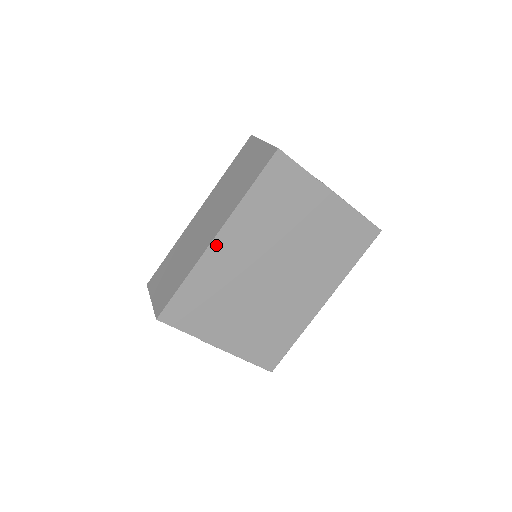
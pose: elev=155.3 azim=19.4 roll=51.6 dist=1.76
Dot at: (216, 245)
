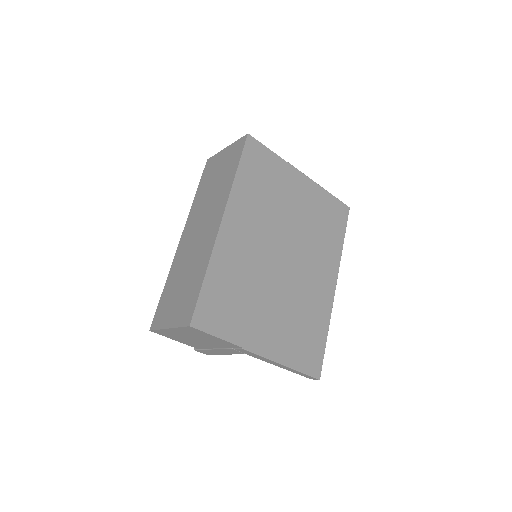
Dot at: (225, 230)
